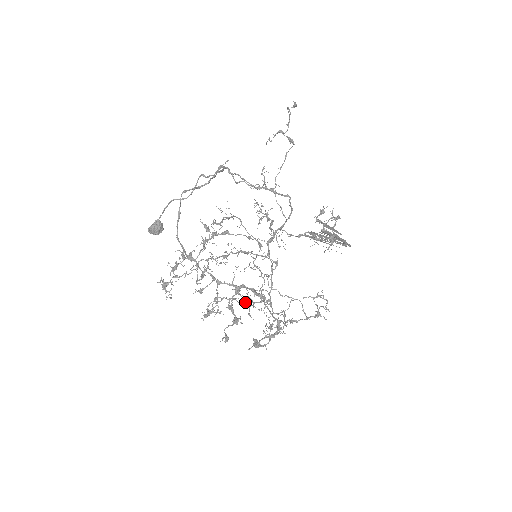
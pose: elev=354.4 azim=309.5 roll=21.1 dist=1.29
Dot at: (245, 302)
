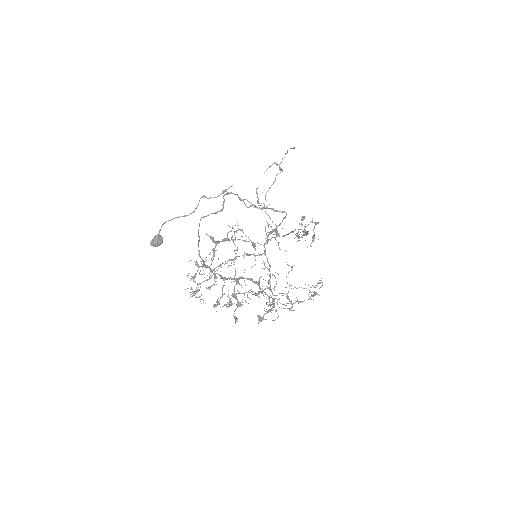
Dot at: (258, 293)
